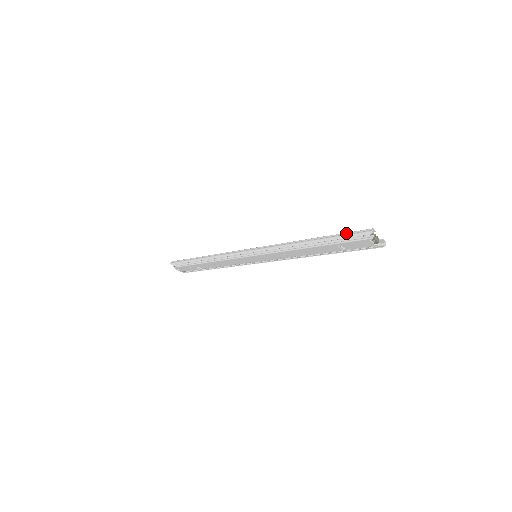
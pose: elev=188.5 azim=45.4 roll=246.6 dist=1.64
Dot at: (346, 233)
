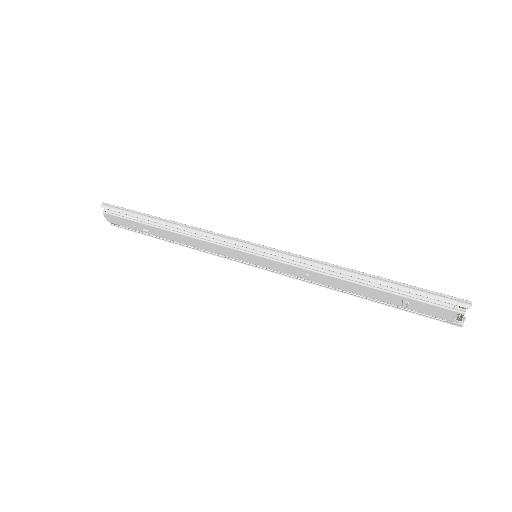
Dot at: (428, 290)
